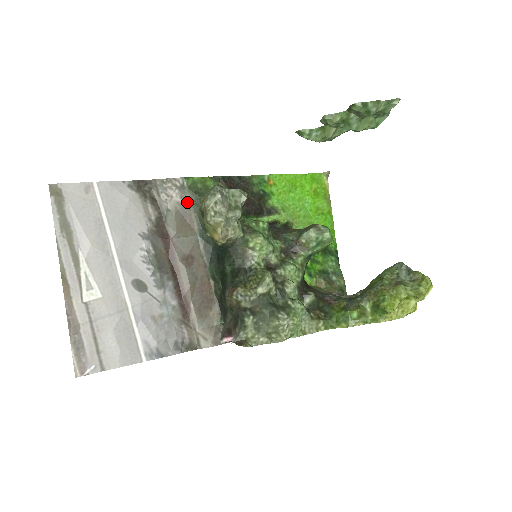
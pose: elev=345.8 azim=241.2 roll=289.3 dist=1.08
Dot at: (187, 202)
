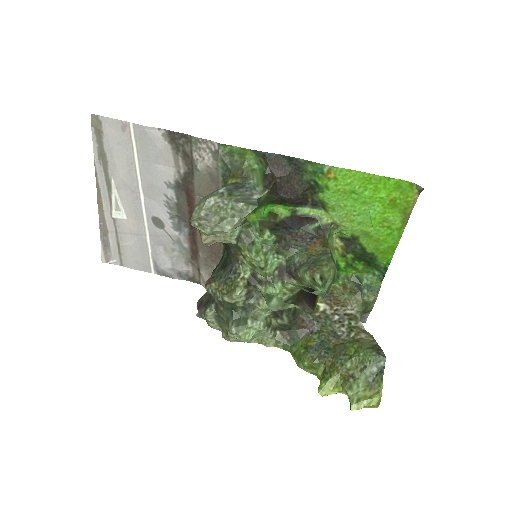
Dot at: (217, 169)
